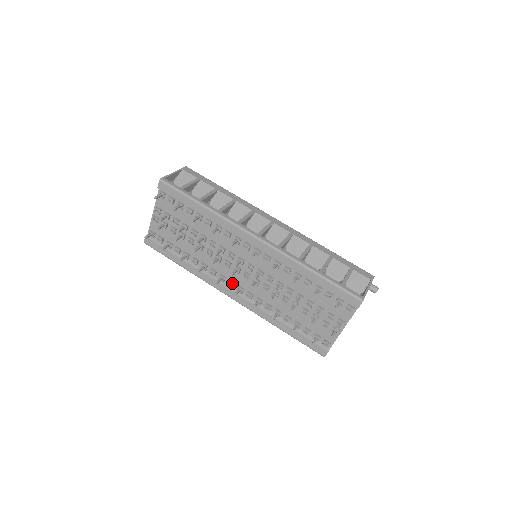
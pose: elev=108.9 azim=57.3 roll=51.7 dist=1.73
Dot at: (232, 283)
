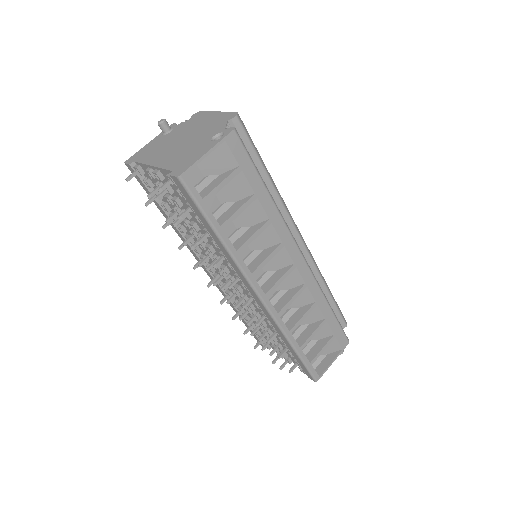
Dot at: (212, 271)
